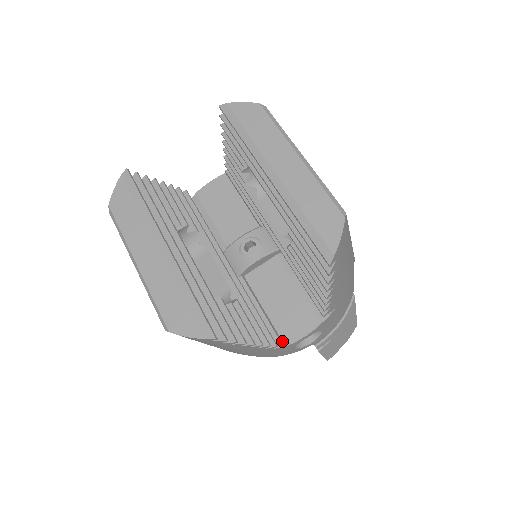
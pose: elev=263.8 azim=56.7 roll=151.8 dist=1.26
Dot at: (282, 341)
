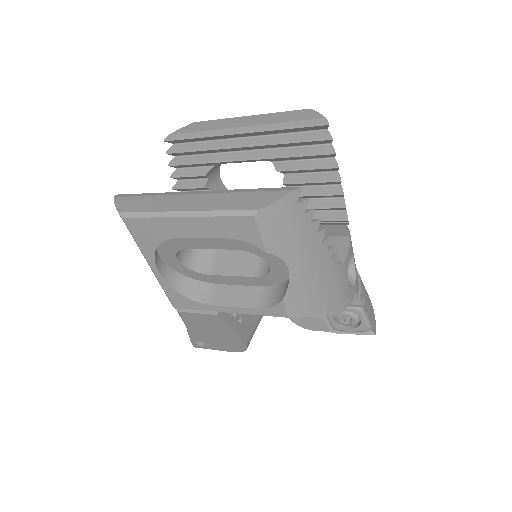
Dot at: occluded
